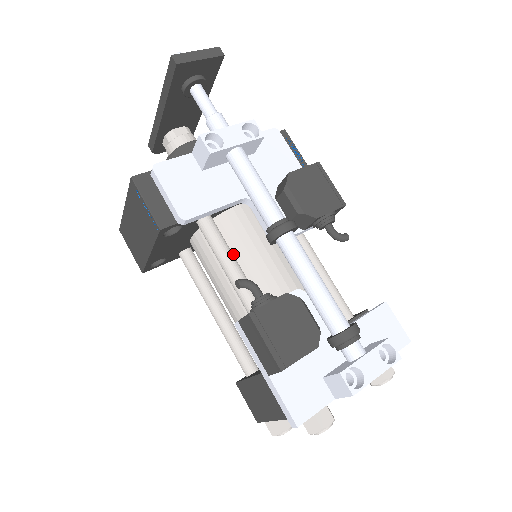
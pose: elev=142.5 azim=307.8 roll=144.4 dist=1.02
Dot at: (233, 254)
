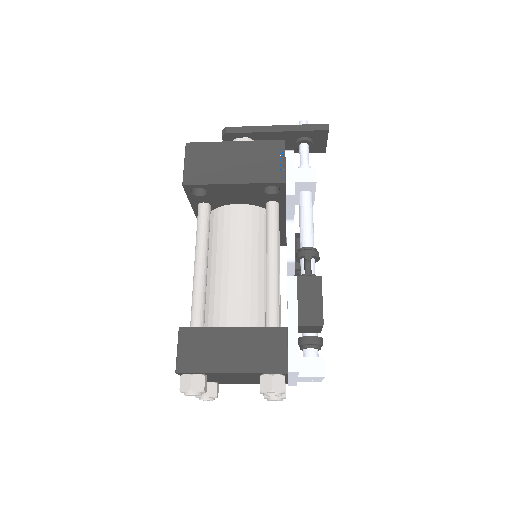
Dot at: occluded
